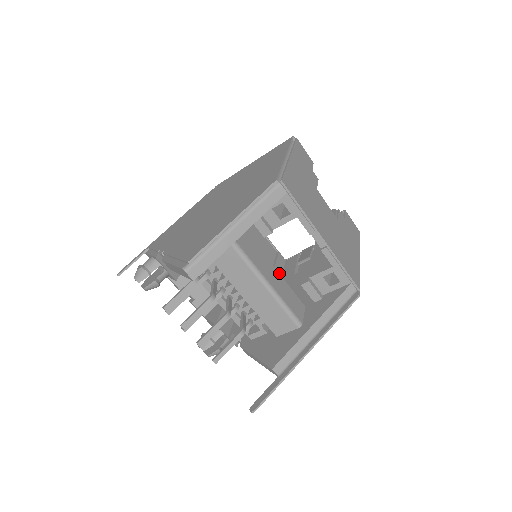
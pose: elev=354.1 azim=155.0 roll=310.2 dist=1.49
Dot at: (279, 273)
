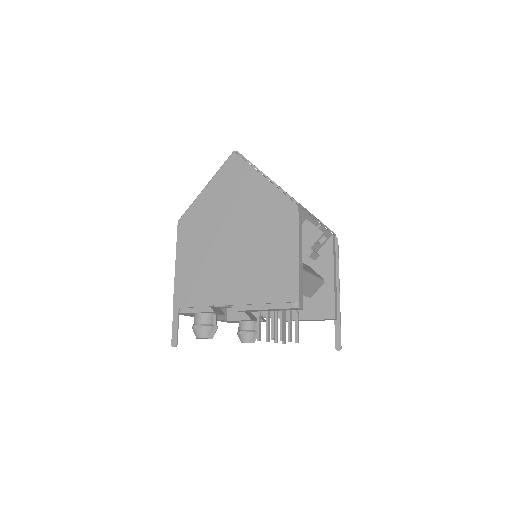
Dot at: occluded
